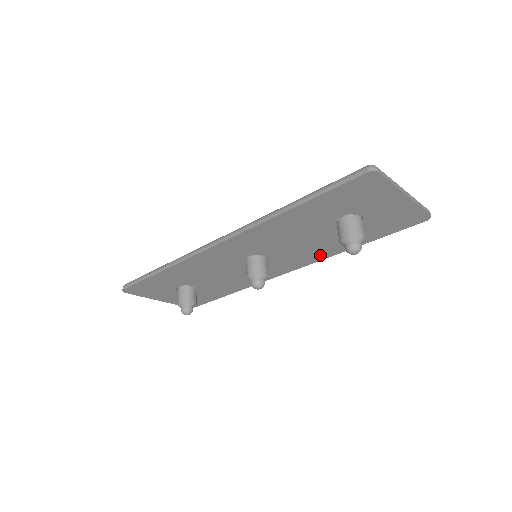
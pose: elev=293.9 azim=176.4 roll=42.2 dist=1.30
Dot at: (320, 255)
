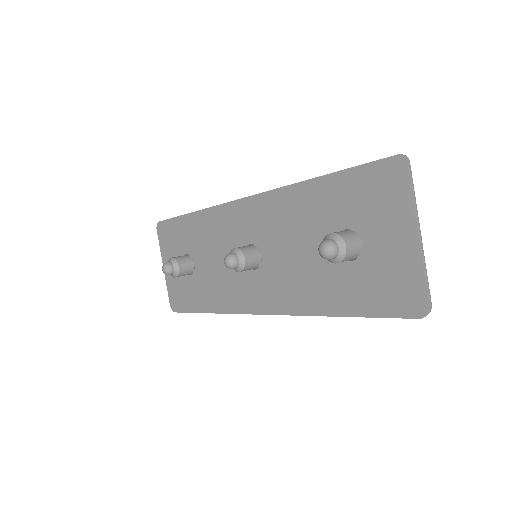
Dot at: (300, 302)
